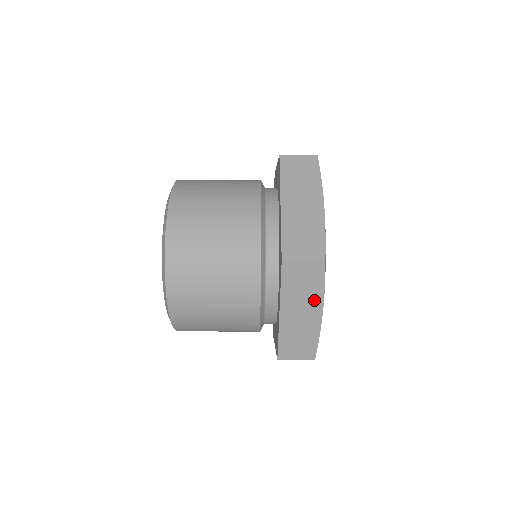
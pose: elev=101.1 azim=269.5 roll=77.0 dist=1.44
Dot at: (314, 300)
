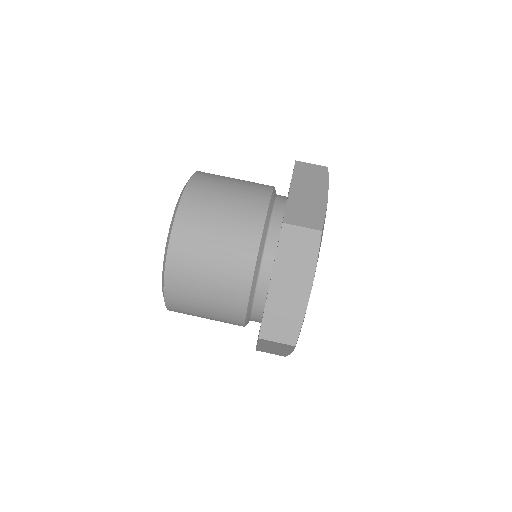
Dot at: (305, 273)
